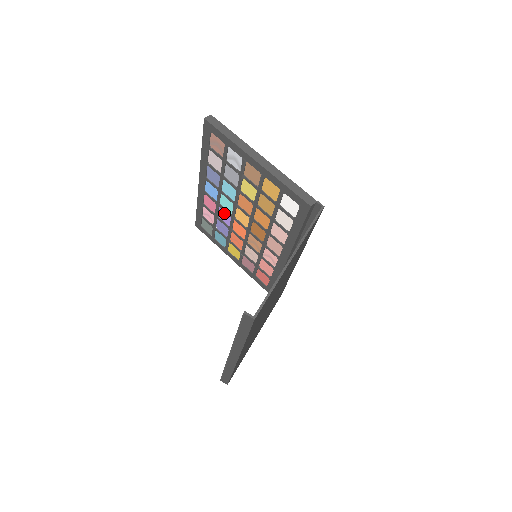
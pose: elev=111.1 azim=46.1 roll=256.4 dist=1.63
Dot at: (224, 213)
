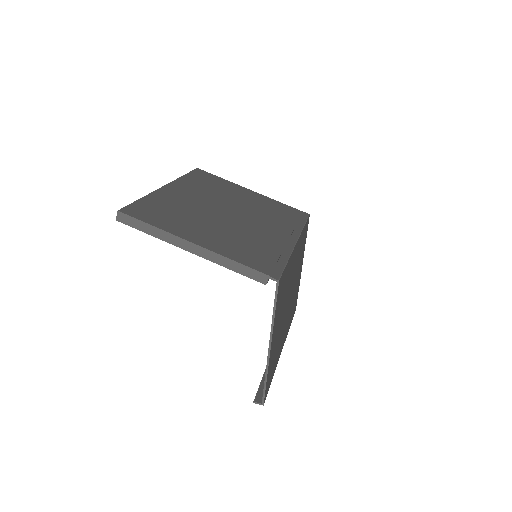
Dot at: occluded
